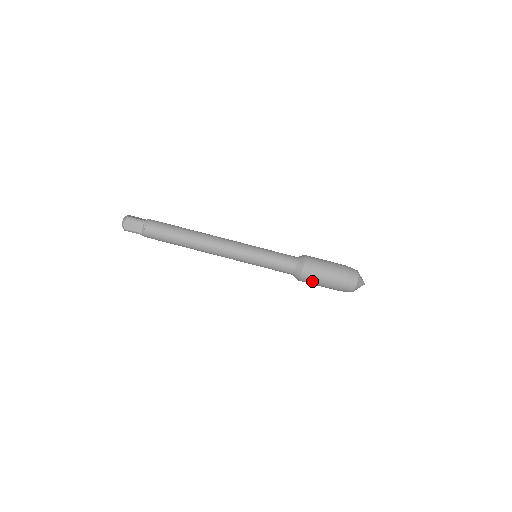
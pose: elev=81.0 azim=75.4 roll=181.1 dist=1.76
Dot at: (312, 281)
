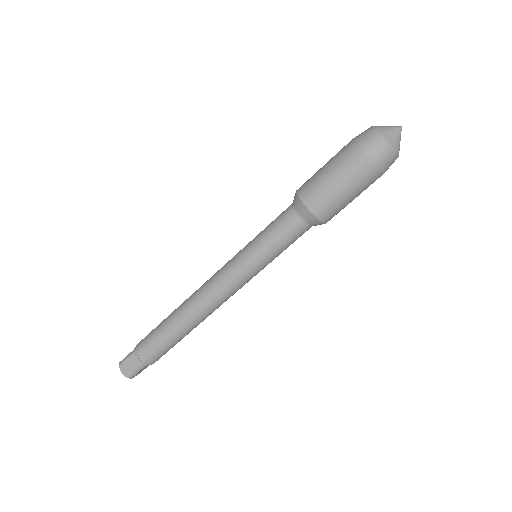
Dot at: (333, 204)
